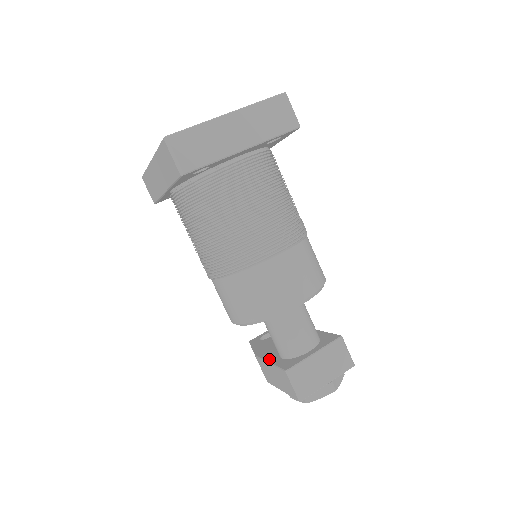
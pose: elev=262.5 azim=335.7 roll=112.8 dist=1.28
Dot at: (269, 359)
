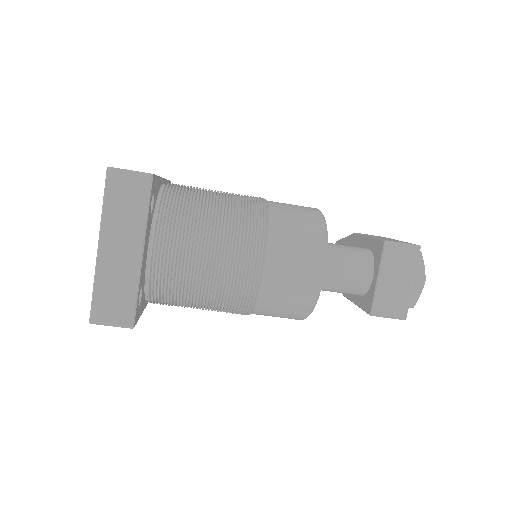
Dot at: (353, 299)
